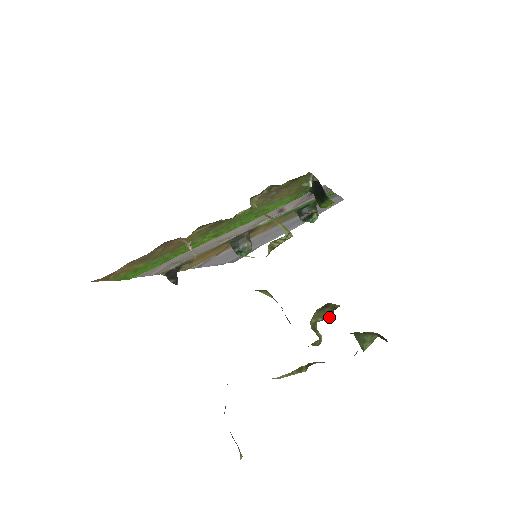
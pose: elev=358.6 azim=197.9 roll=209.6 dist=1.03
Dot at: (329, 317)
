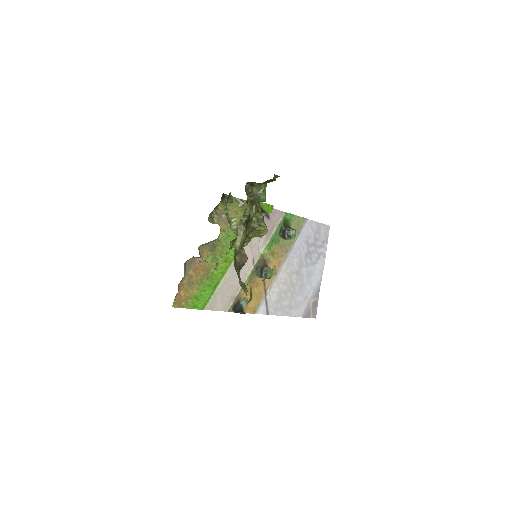
Dot at: (261, 217)
